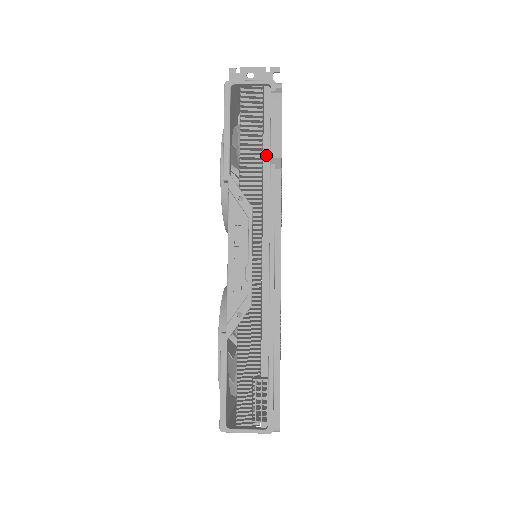
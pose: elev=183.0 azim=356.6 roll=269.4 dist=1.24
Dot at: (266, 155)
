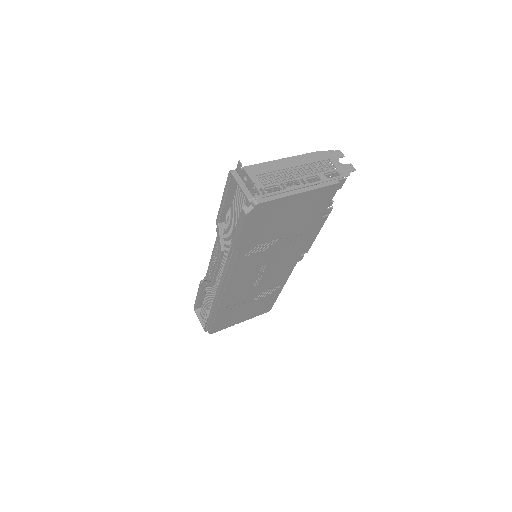
Dot at: occluded
